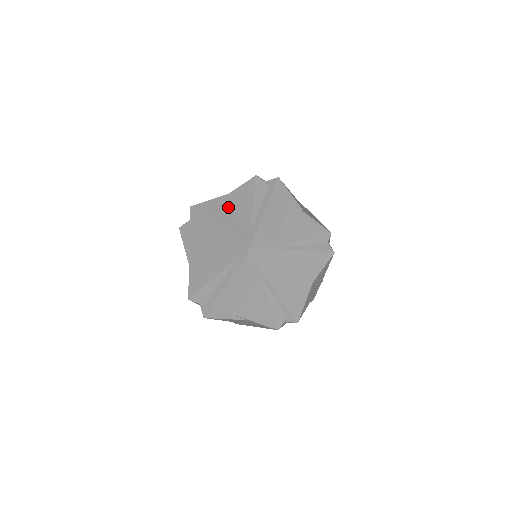
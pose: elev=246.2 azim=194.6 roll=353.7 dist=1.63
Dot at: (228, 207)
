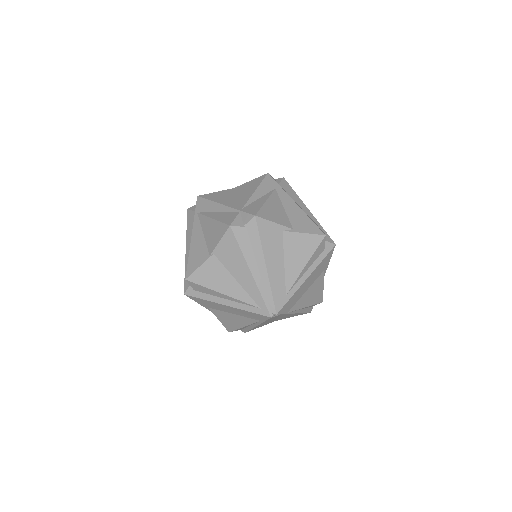
Dot at: (284, 249)
